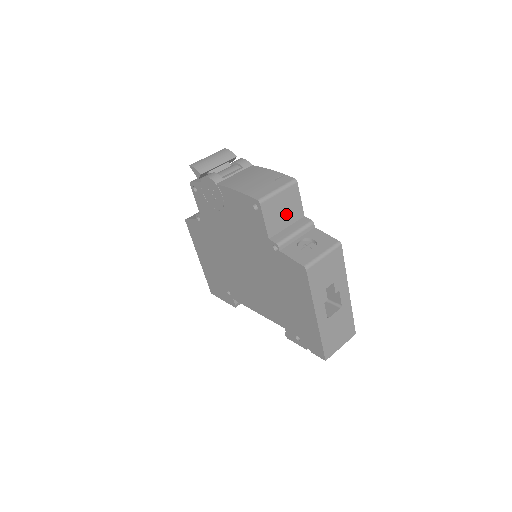
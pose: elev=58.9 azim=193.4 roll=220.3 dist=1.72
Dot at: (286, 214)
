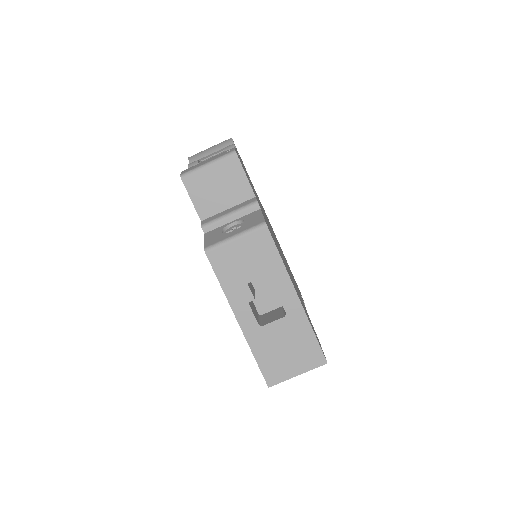
Dot at: (224, 193)
